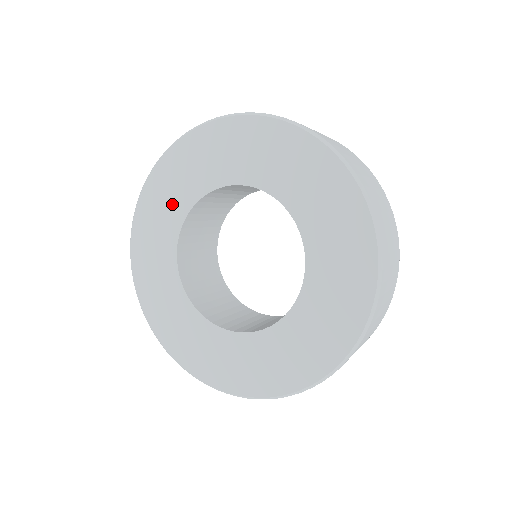
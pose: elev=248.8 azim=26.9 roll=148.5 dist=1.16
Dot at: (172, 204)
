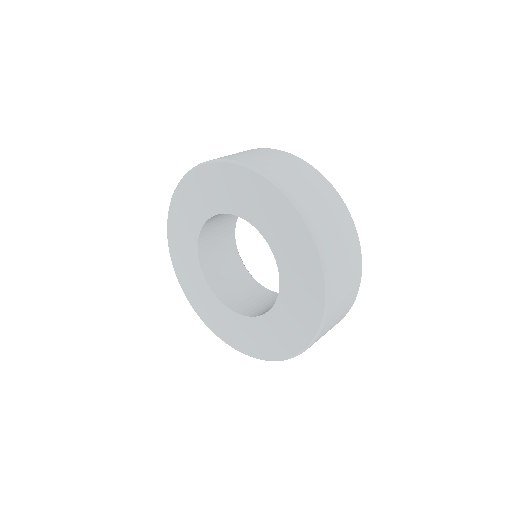
Dot at: (215, 197)
